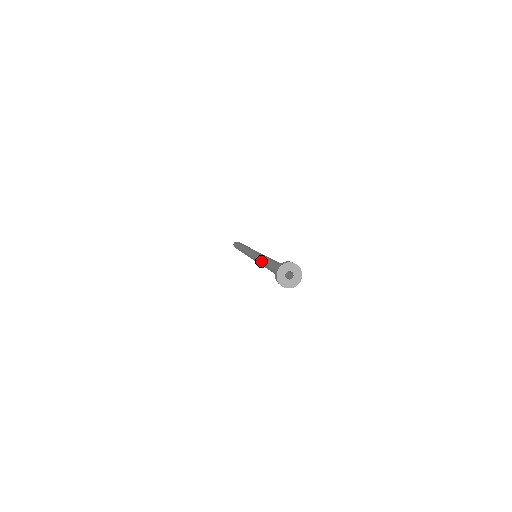
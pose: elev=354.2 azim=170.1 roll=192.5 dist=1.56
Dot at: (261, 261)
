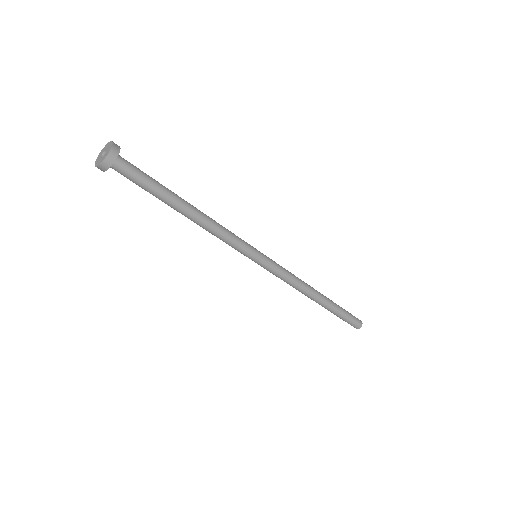
Dot at: occluded
